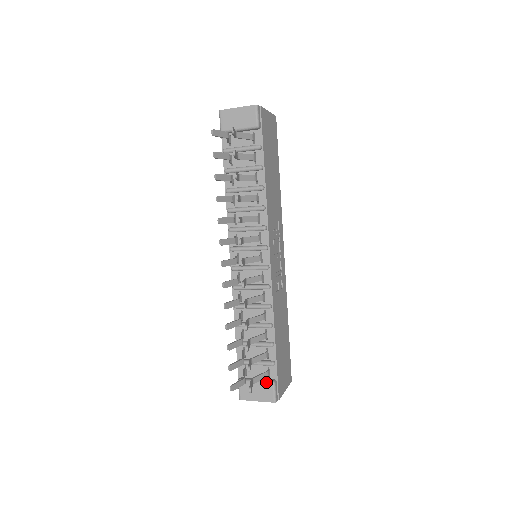
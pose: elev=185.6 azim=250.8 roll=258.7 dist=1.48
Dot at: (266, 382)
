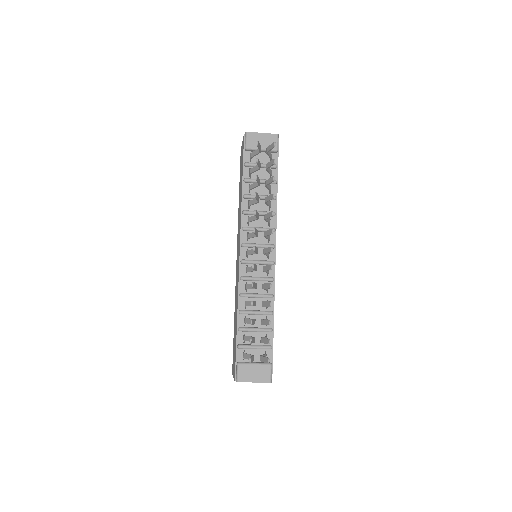
Dot at: (264, 364)
